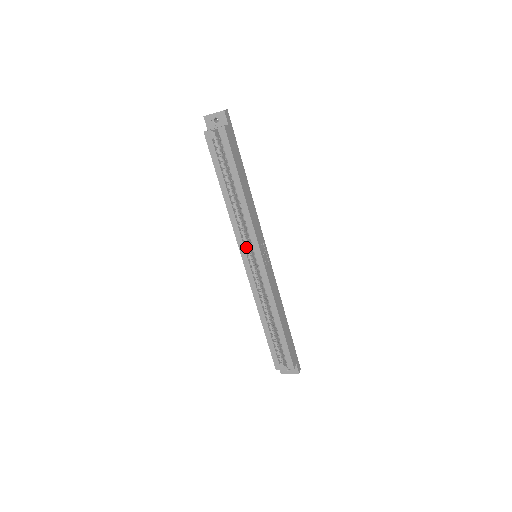
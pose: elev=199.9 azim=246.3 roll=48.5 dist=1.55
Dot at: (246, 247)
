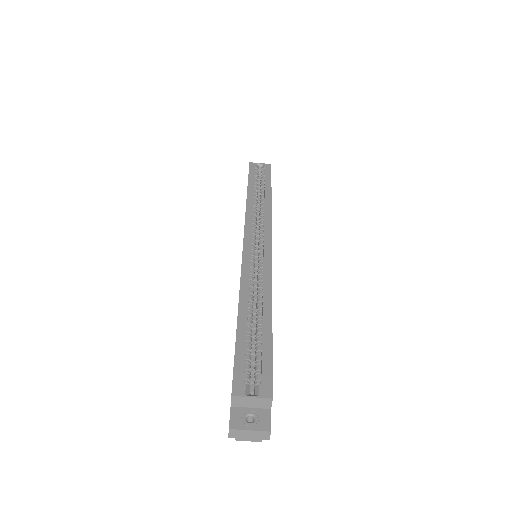
Dot at: occluded
